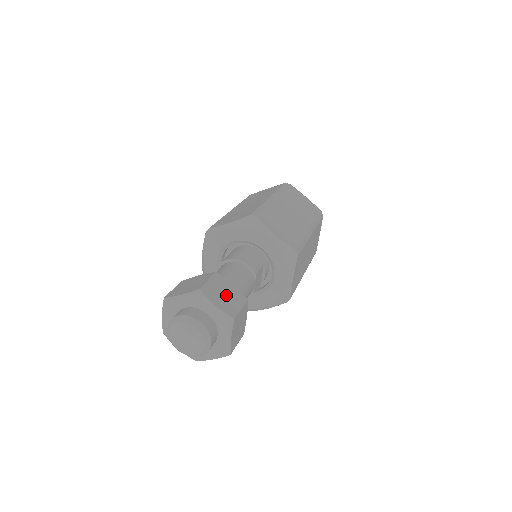
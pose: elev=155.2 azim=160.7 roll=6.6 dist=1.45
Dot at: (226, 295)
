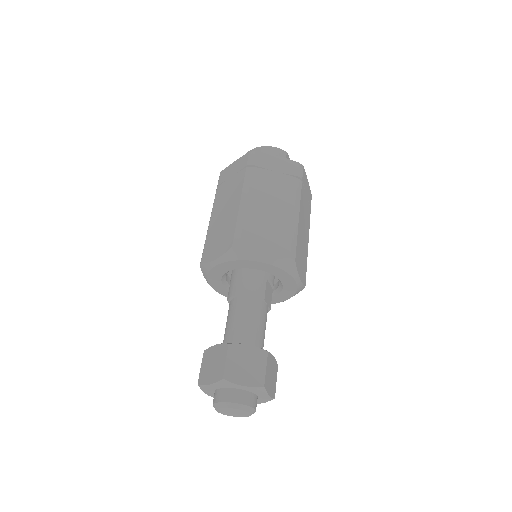
Dot at: (247, 364)
